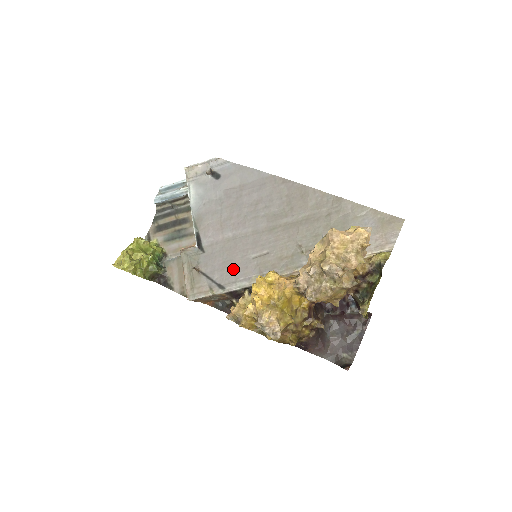
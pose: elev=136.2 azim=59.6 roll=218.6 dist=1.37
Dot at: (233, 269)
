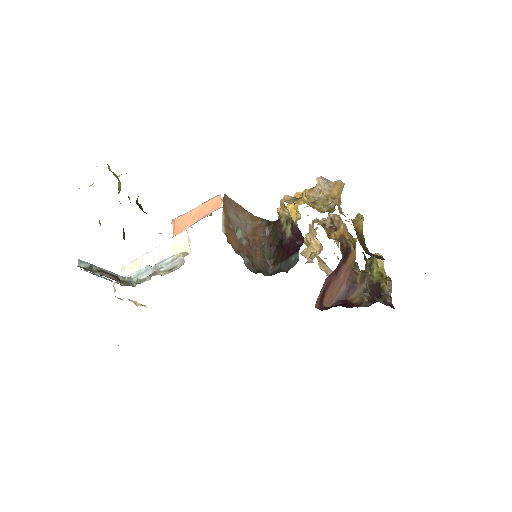
Dot at: occluded
